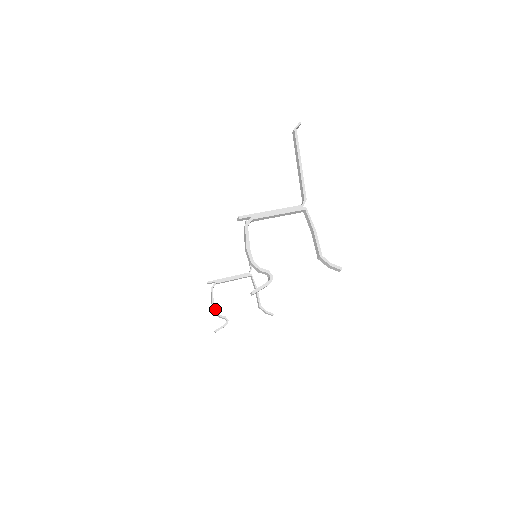
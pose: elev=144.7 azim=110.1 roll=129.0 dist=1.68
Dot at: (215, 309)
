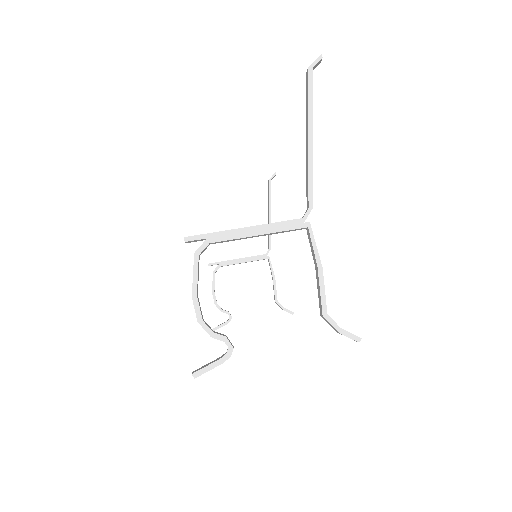
Dot at: (215, 301)
